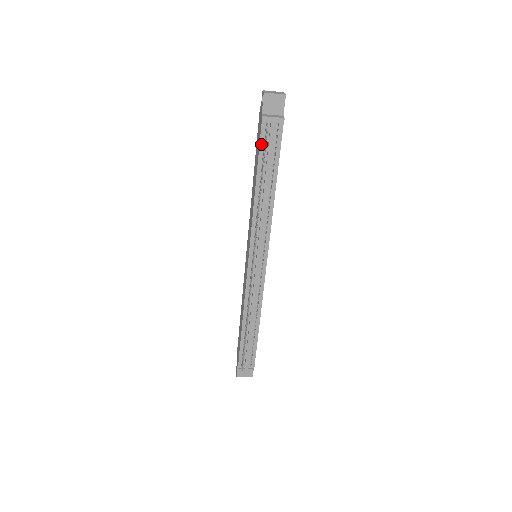
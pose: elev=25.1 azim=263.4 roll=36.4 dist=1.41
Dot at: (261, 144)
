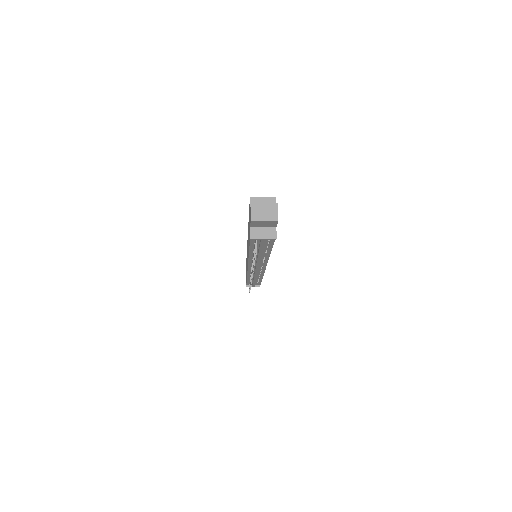
Dot at: (251, 243)
